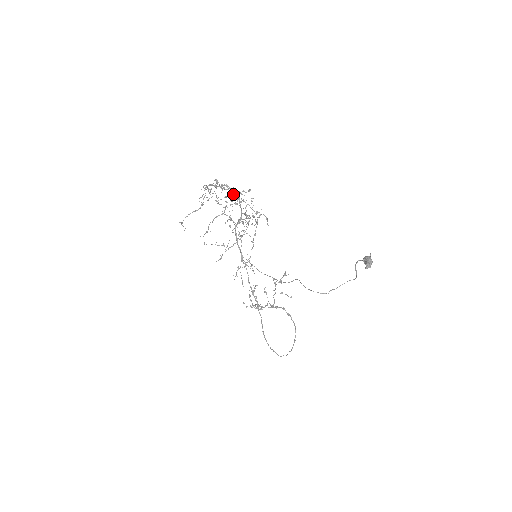
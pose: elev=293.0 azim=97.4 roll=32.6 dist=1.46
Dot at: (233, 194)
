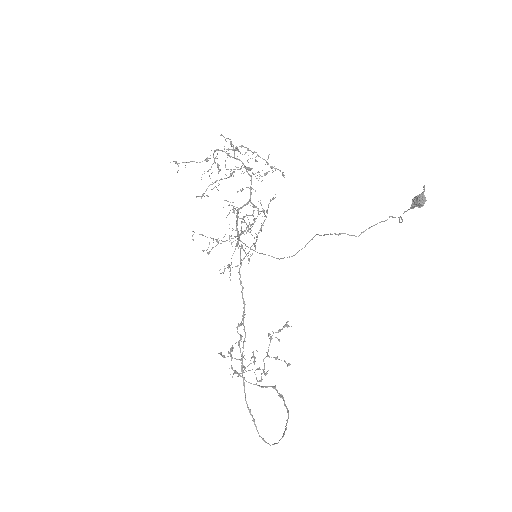
Dot at: (246, 170)
